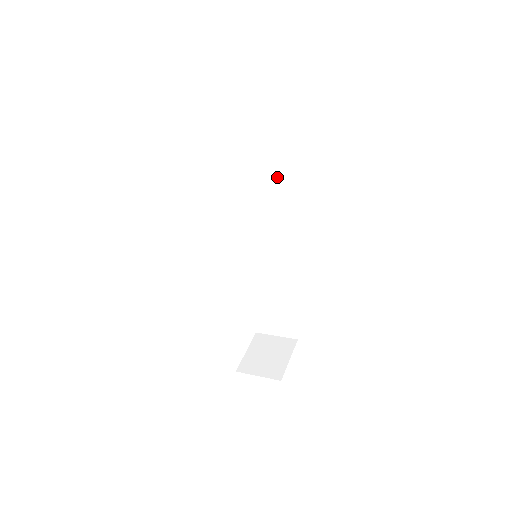
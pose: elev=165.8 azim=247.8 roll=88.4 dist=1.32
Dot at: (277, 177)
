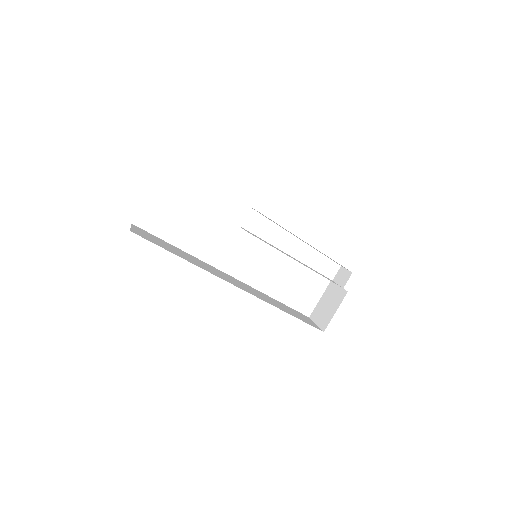
Dot at: occluded
